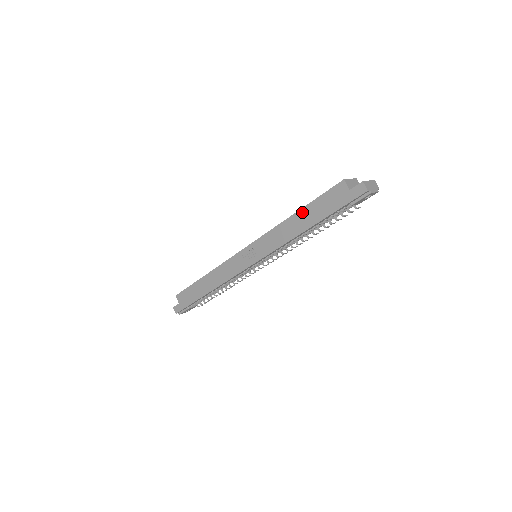
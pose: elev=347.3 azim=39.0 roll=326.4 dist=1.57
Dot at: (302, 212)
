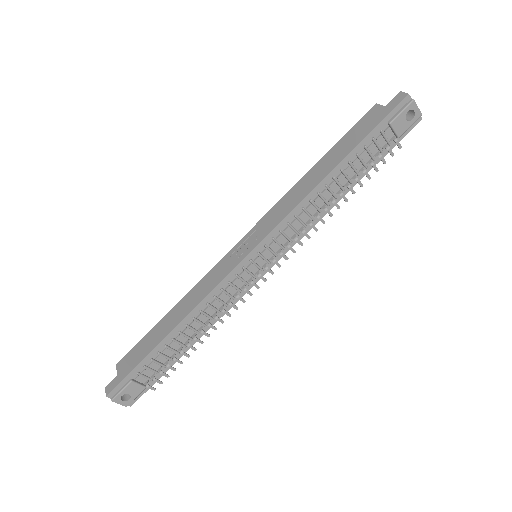
Dot at: (324, 158)
